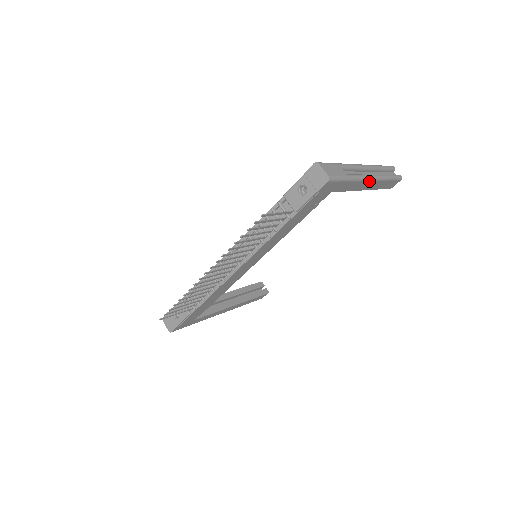
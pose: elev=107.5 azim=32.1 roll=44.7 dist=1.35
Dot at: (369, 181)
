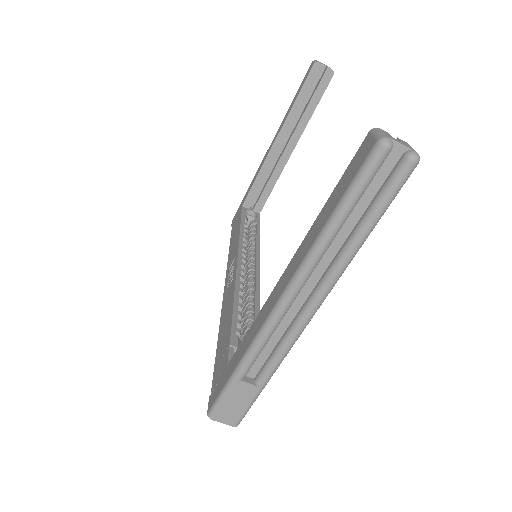
Dot at: (310, 317)
